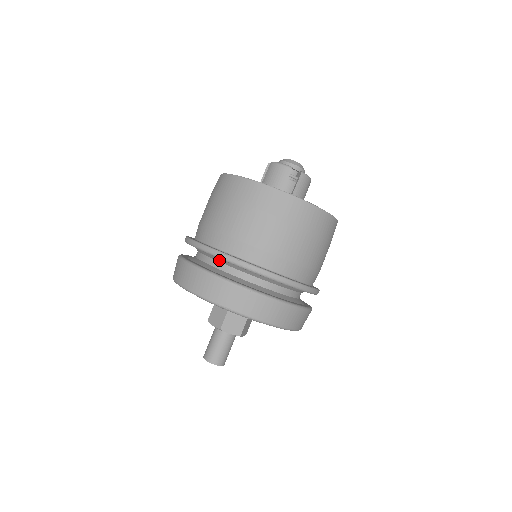
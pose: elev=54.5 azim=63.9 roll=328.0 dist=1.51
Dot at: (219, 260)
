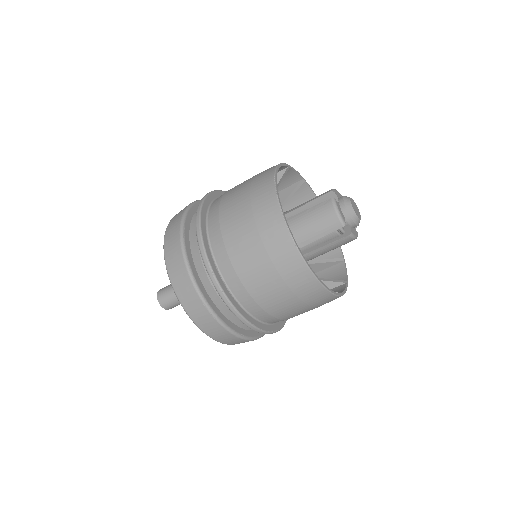
Dot at: occluded
